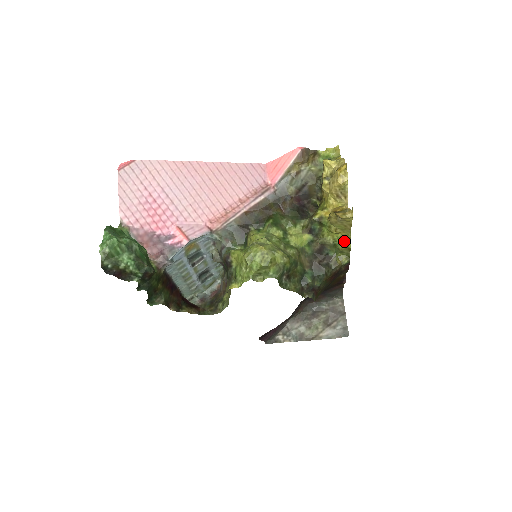
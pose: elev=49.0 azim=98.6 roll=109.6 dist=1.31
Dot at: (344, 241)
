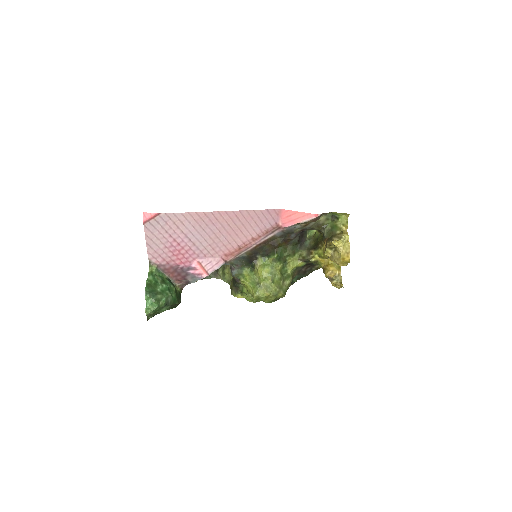
Dot at: occluded
